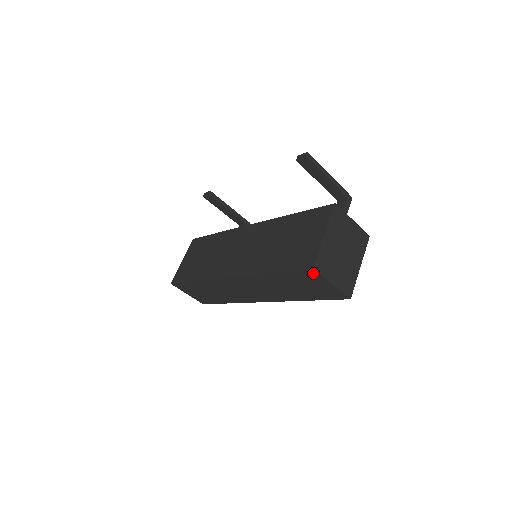
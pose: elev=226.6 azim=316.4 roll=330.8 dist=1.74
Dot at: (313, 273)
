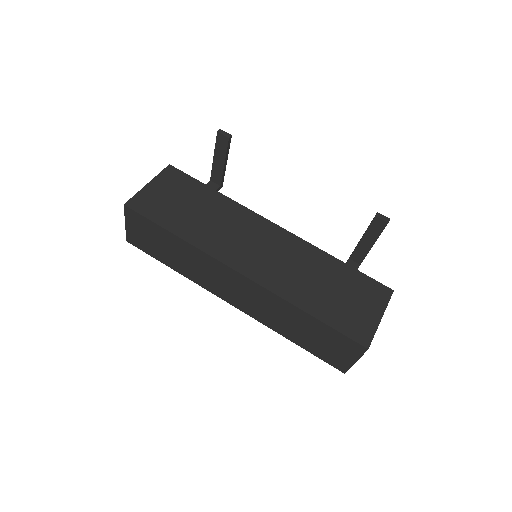
Dot at: (358, 349)
